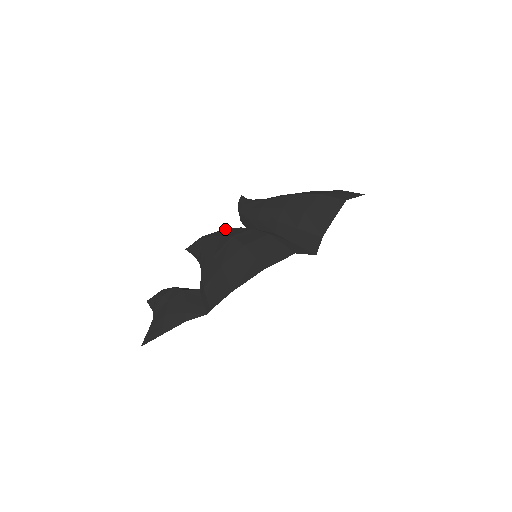
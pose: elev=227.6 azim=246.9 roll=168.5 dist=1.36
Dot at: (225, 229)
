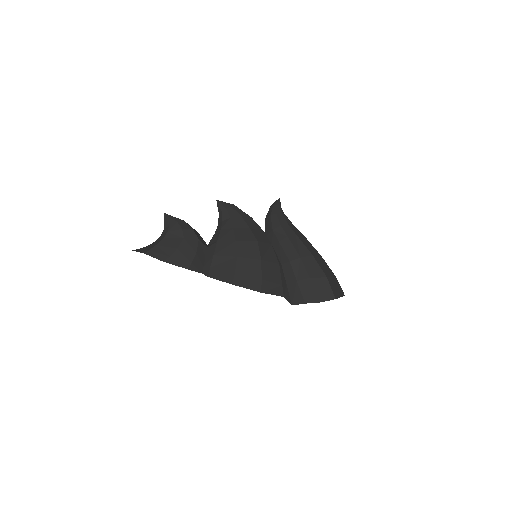
Dot at: occluded
